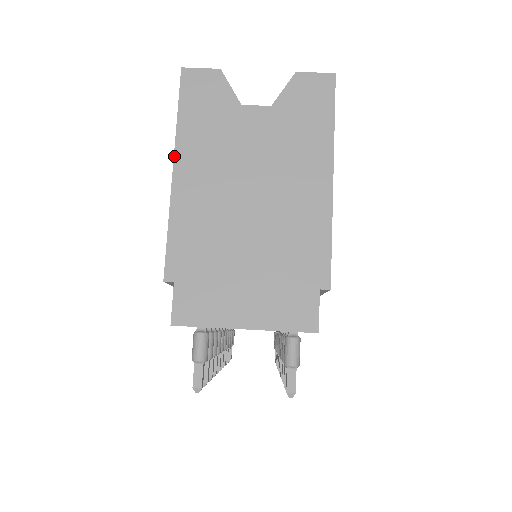
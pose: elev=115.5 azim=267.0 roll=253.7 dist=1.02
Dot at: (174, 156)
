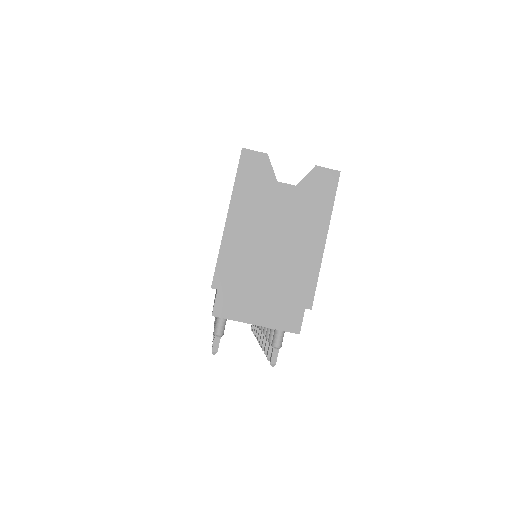
Dot at: (229, 208)
